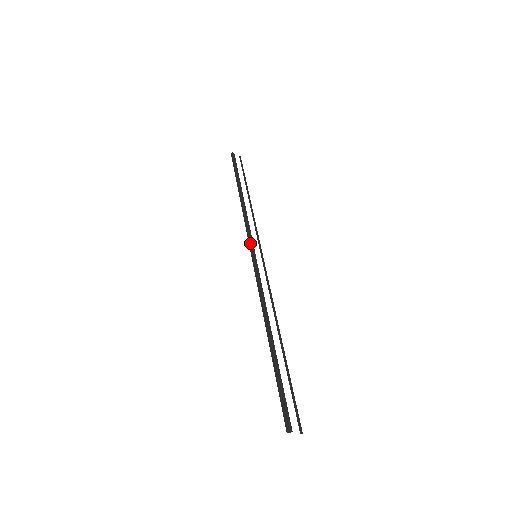
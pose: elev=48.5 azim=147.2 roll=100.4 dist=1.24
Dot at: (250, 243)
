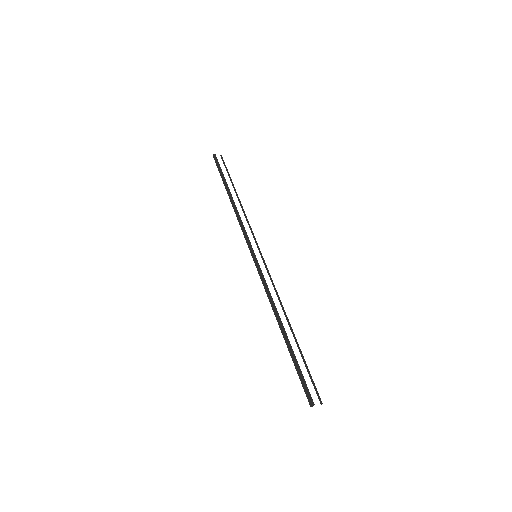
Dot at: (248, 245)
